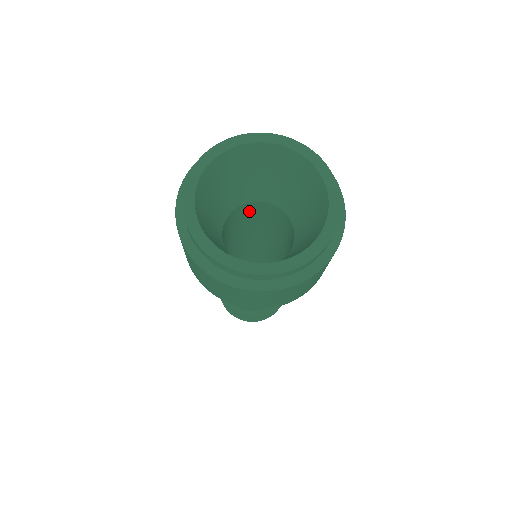
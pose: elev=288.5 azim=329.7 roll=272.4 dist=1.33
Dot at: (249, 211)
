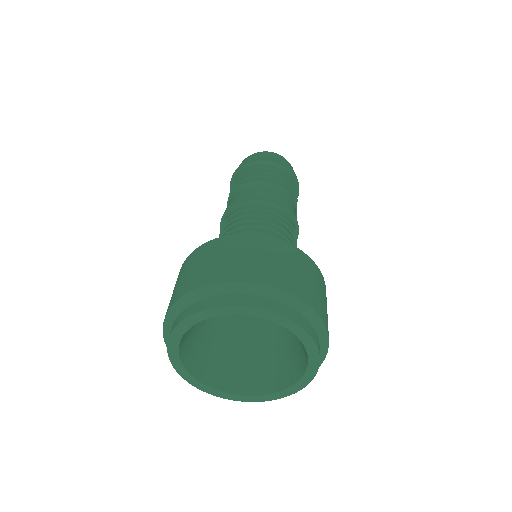
Dot at: occluded
